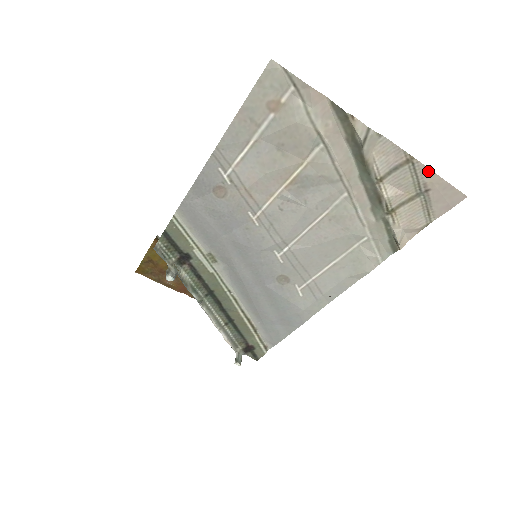
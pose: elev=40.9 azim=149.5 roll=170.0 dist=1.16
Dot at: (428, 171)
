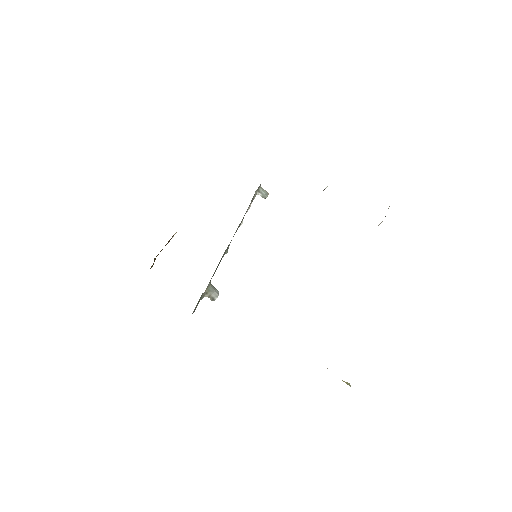
Dot at: occluded
